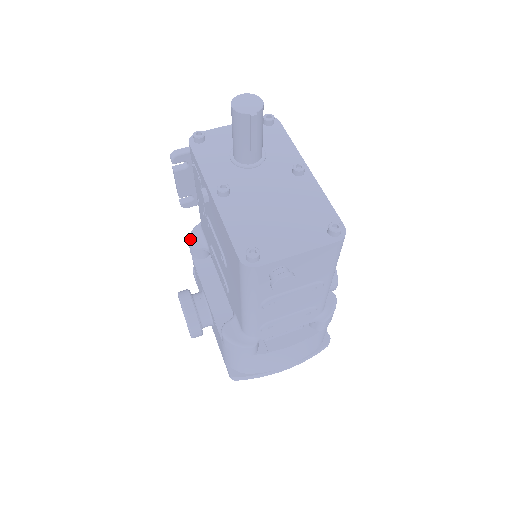
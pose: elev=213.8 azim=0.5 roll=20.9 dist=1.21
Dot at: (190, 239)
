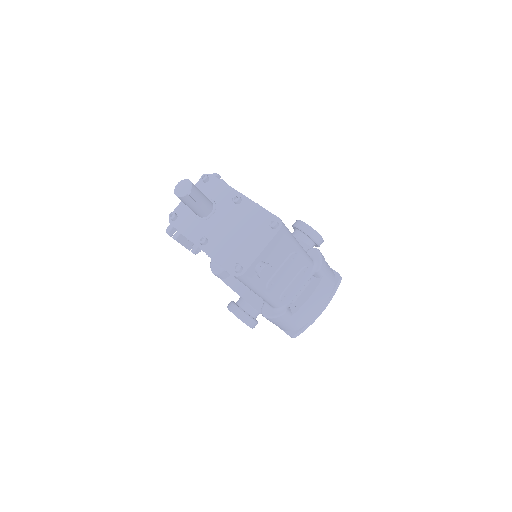
Dot at: (212, 271)
